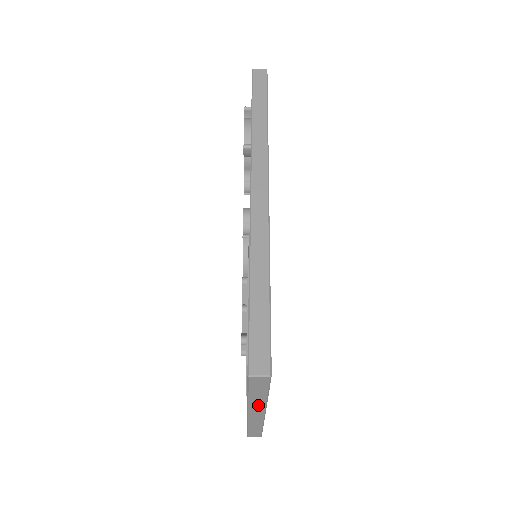
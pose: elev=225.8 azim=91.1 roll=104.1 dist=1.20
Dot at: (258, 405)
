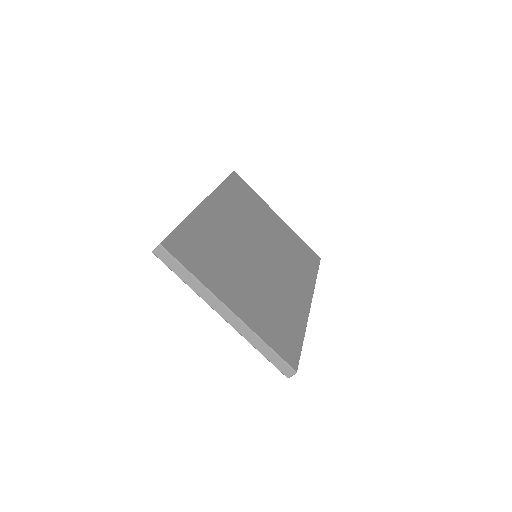
Dot at: (206, 295)
